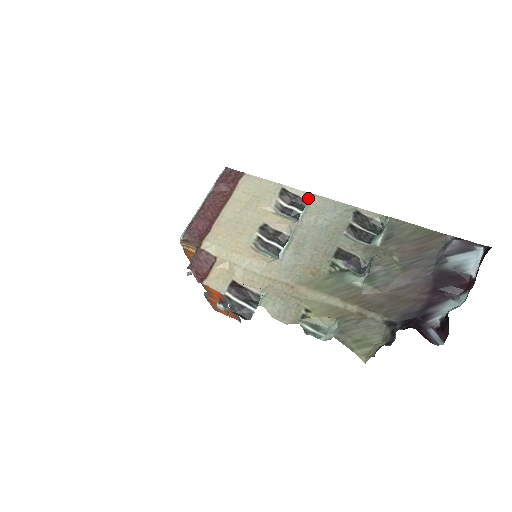
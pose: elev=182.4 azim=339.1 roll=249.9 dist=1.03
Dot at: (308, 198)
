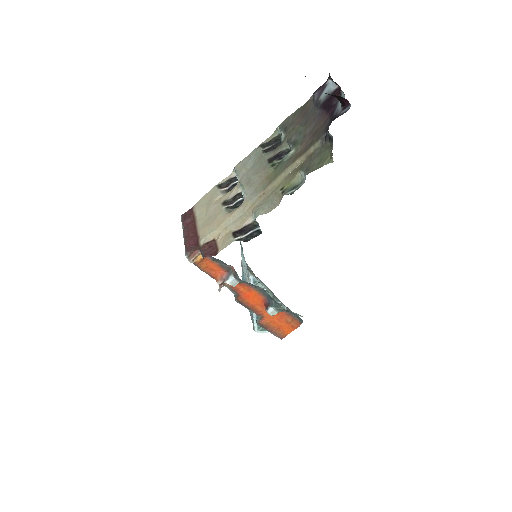
Dot at: (235, 174)
